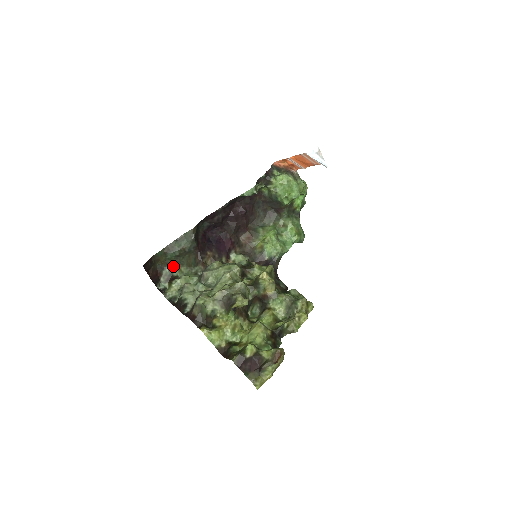
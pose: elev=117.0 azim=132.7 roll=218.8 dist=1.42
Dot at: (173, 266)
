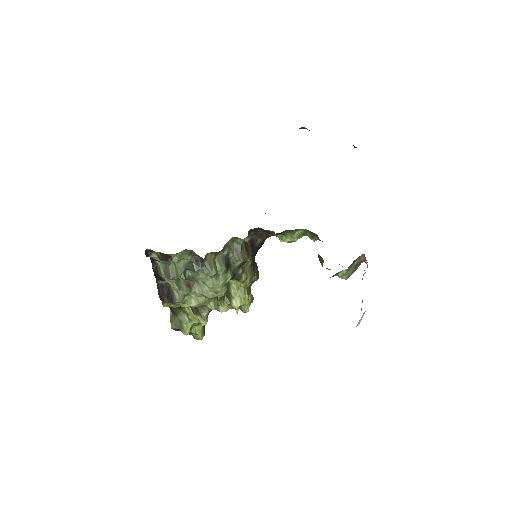
Dot at: occluded
